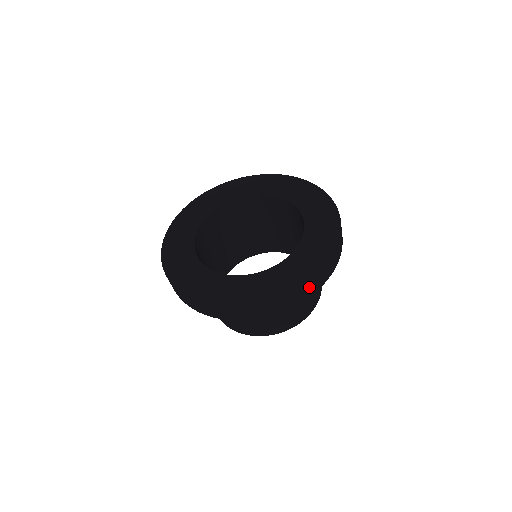
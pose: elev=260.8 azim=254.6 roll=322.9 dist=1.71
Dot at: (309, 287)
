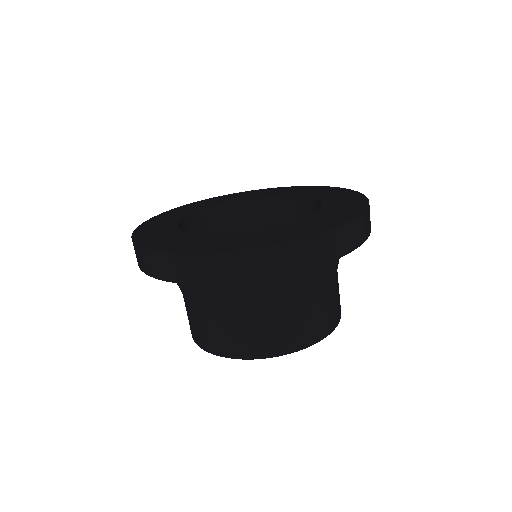
Dot at: (332, 242)
